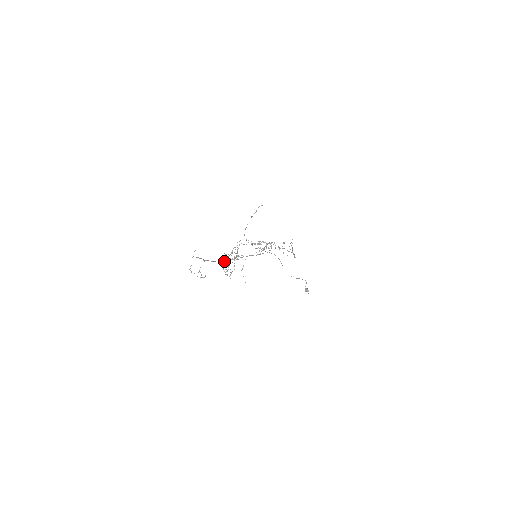
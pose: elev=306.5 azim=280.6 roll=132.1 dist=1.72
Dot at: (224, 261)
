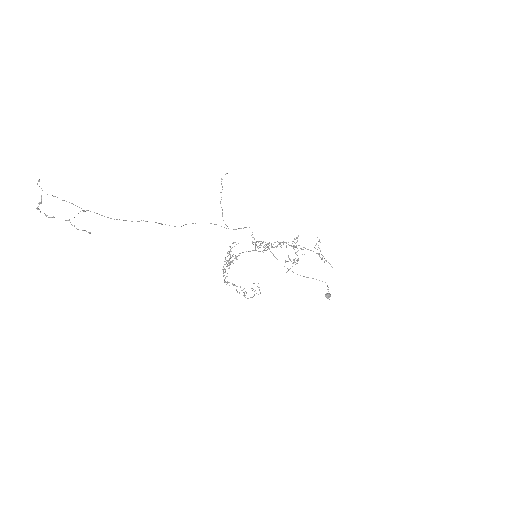
Dot at: (222, 269)
